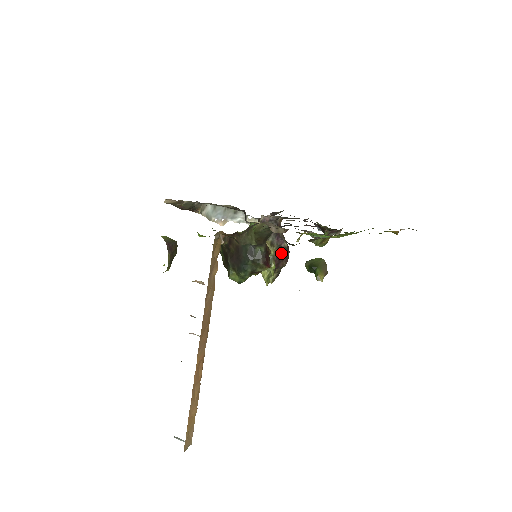
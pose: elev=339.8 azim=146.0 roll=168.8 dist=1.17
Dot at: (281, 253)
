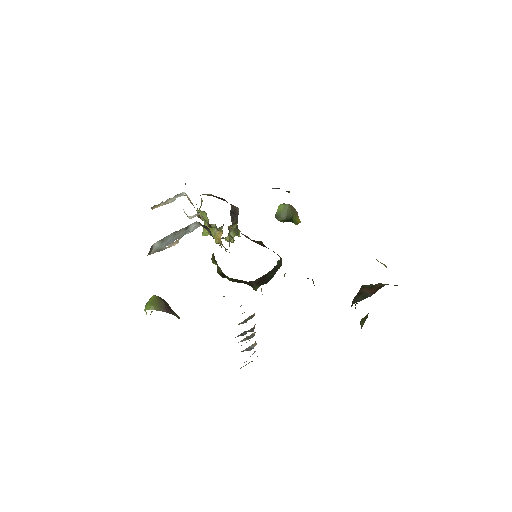
Dot at: occluded
